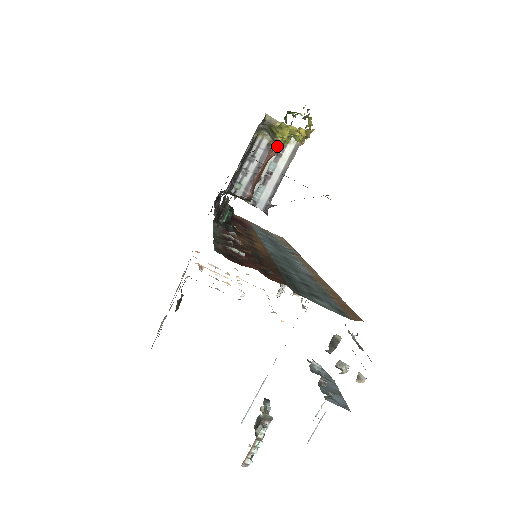
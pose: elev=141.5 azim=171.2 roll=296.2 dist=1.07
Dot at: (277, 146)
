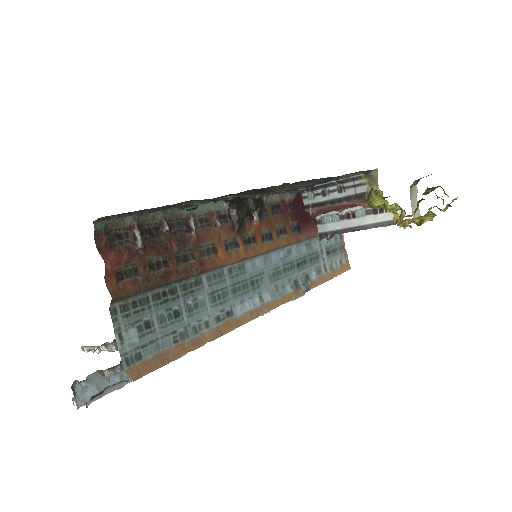
Dot at: (370, 203)
